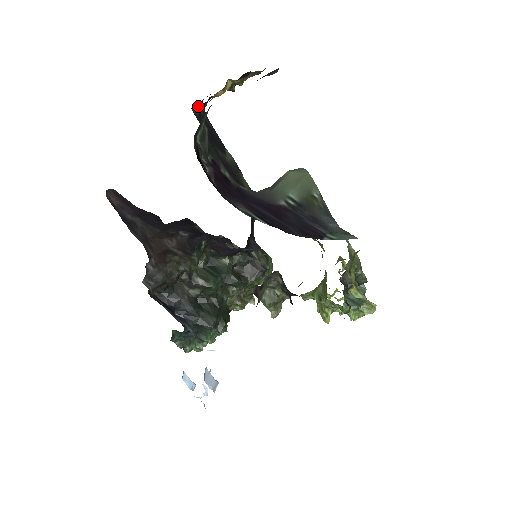
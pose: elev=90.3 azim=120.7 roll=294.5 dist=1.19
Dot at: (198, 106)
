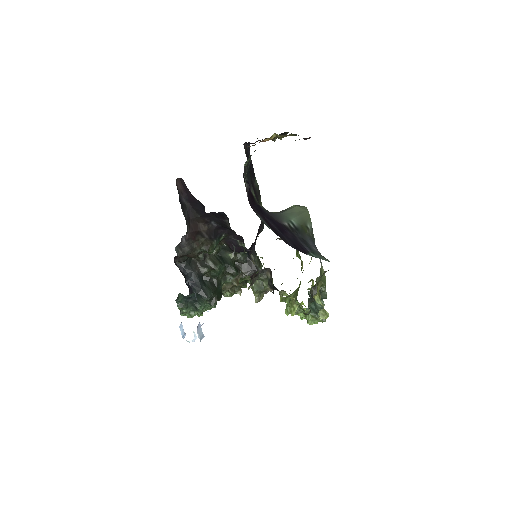
Dot at: occluded
